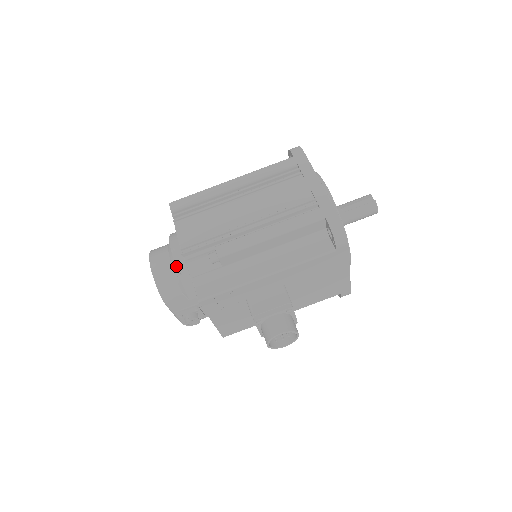
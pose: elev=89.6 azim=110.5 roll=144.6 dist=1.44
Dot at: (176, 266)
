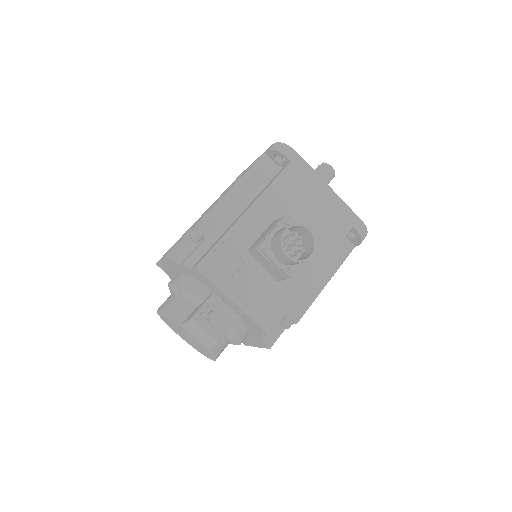
Dot at: (175, 284)
